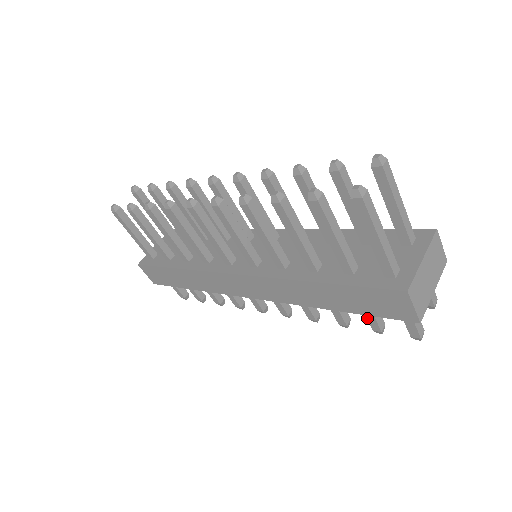
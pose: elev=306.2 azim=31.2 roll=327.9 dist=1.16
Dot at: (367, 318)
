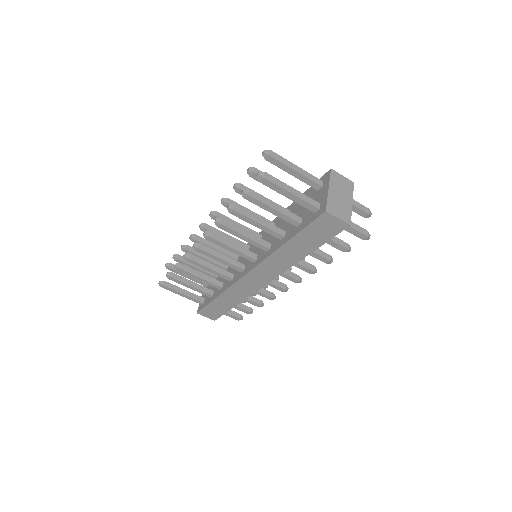
Dot at: (333, 246)
